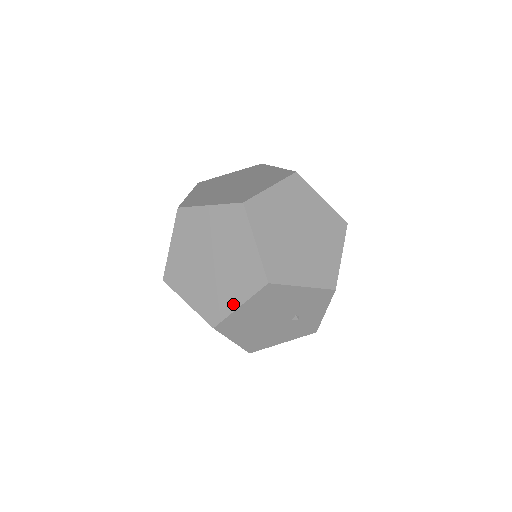
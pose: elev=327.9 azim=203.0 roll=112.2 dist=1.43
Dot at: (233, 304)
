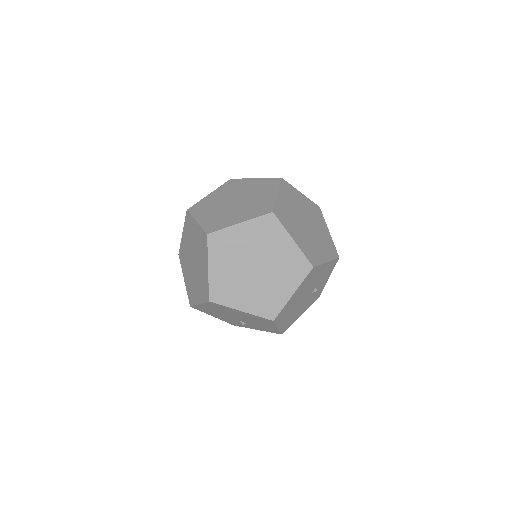
Dot at: (287, 295)
